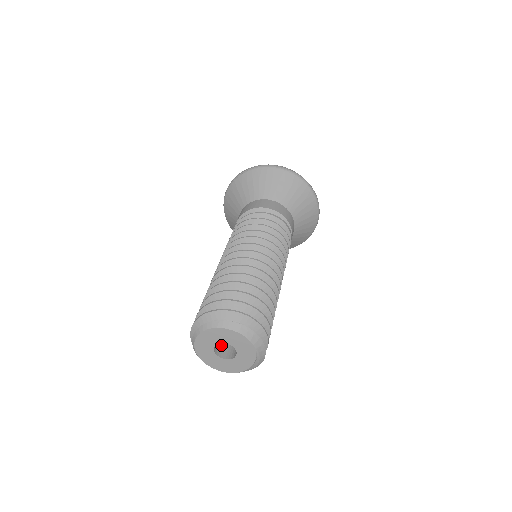
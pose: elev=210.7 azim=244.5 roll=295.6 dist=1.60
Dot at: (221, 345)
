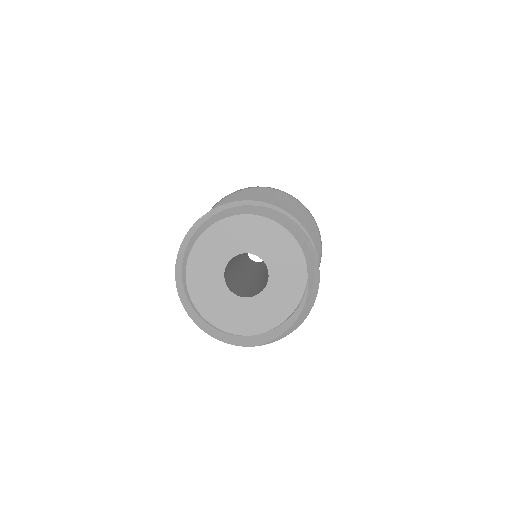
Dot at: (228, 281)
